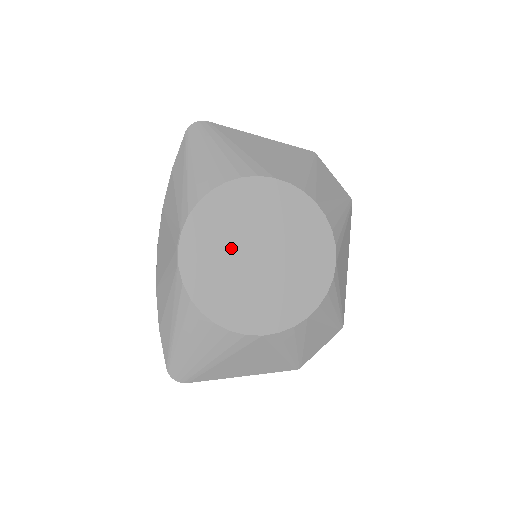
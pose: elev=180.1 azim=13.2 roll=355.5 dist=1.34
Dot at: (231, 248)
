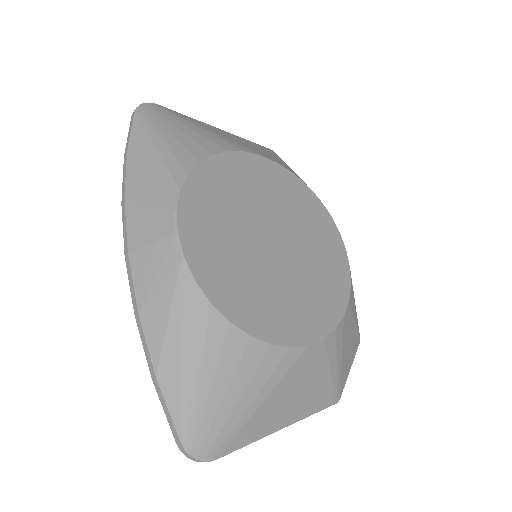
Dot at: (241, 233)
